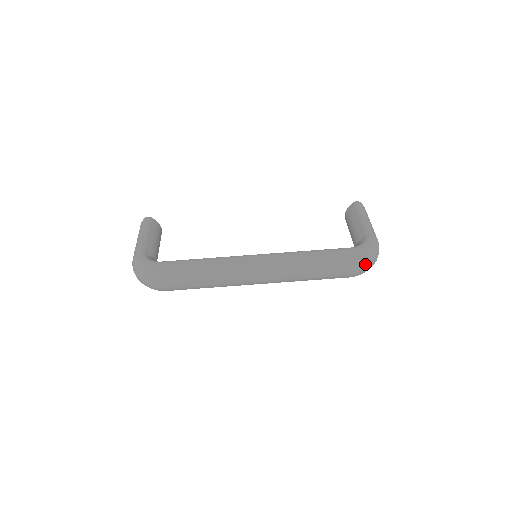
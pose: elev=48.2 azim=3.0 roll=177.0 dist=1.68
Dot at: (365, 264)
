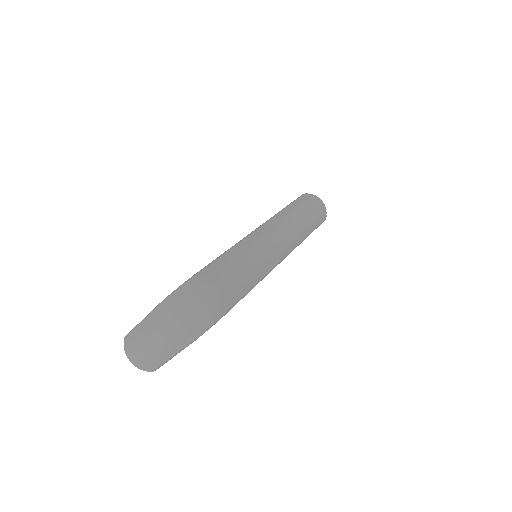
Dot at: (318, 198)
